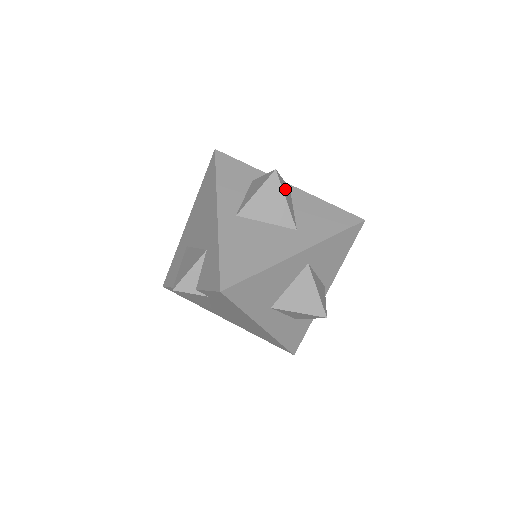
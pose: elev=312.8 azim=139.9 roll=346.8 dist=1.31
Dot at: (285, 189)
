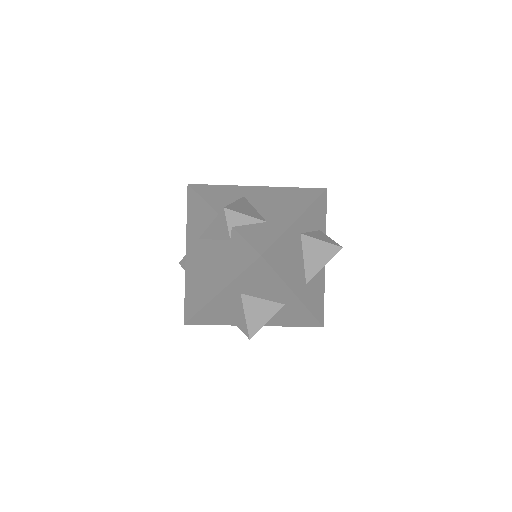
Dot at: occluded
